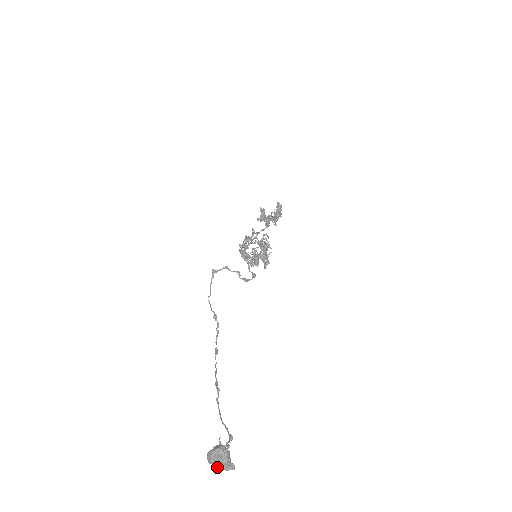
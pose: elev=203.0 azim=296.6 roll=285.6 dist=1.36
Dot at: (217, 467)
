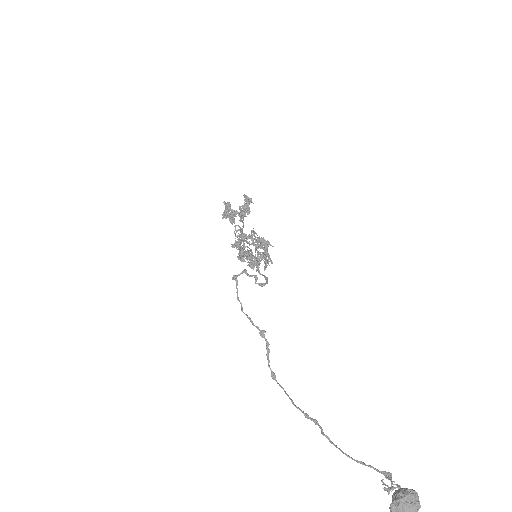
Dot at: out of frame
